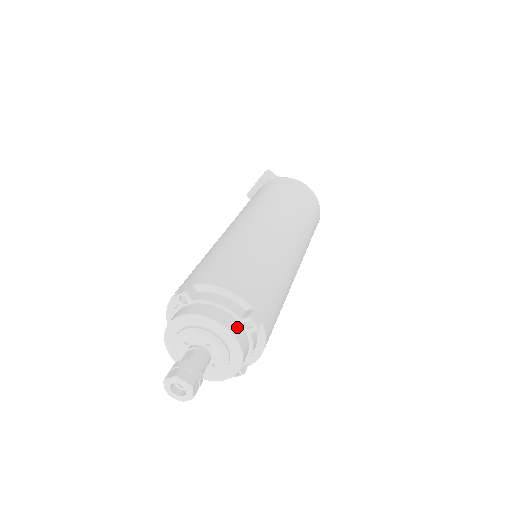
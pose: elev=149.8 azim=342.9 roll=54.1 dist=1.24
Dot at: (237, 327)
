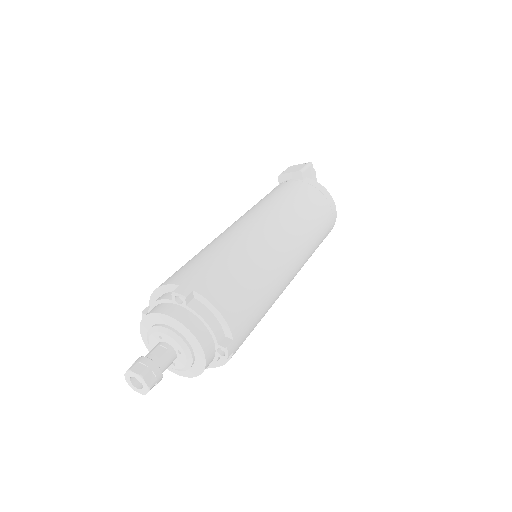
Dot at: (211, 350)
